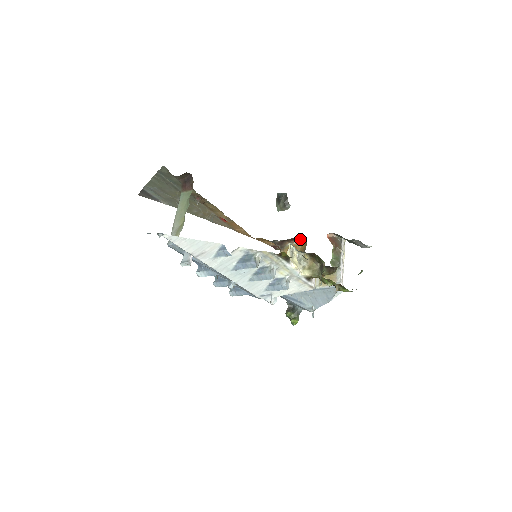
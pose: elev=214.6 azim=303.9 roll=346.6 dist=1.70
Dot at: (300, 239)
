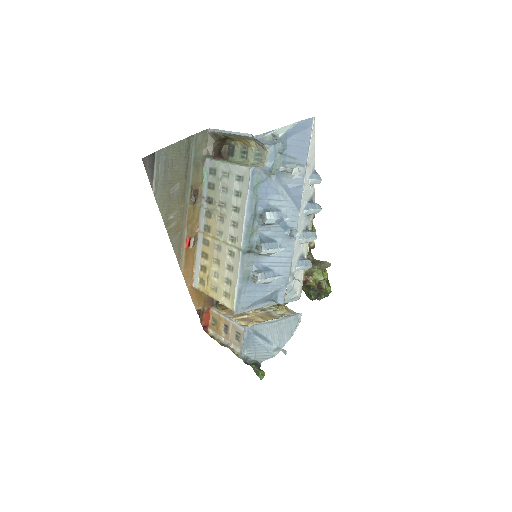
Dot at: occluded
